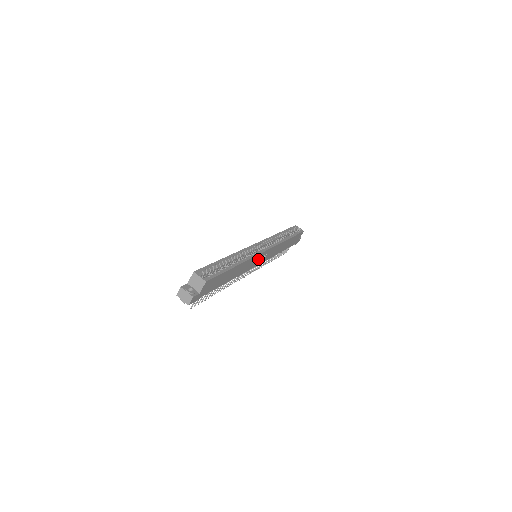
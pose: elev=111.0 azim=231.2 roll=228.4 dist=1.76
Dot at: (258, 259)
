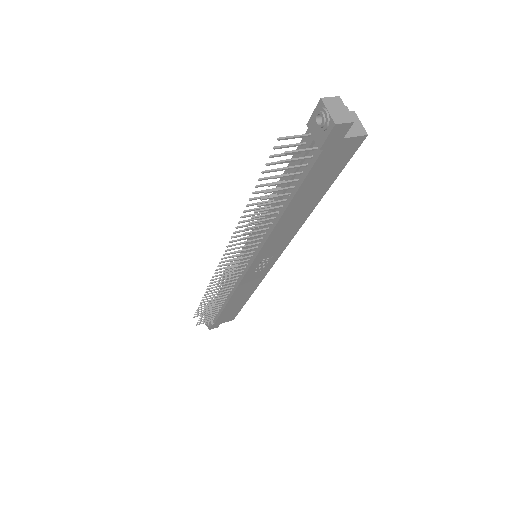
Dot at: (267, 257)
